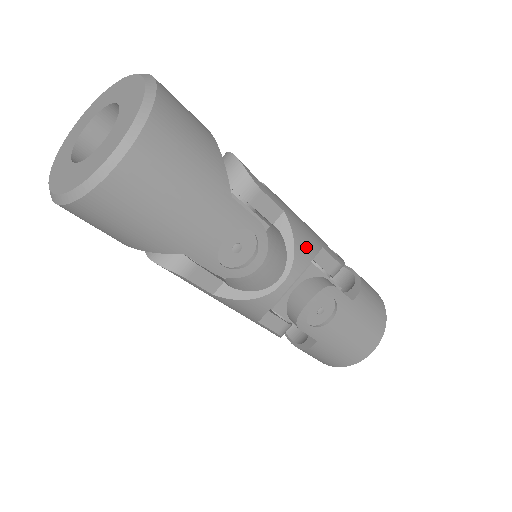
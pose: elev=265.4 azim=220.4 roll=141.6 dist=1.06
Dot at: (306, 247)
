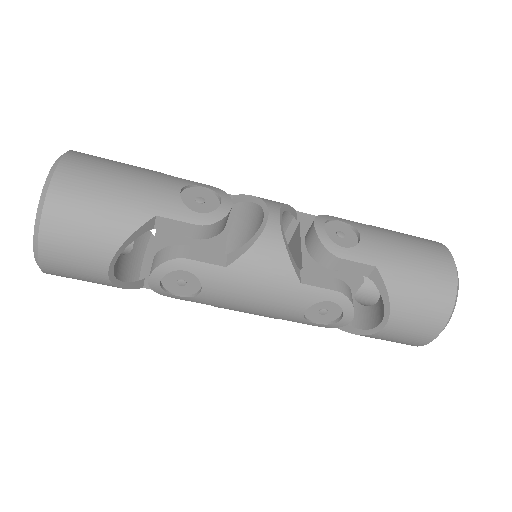
Dot at: occluded
